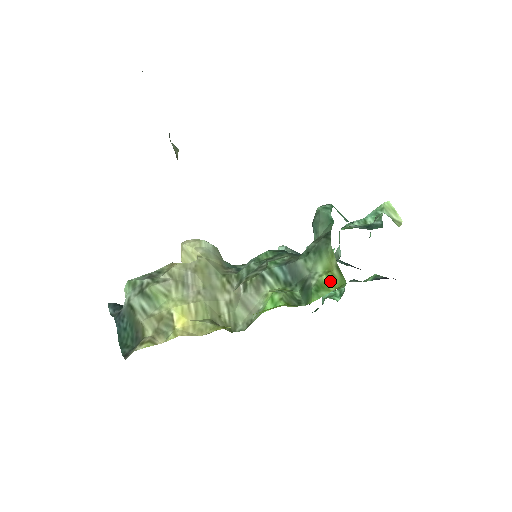
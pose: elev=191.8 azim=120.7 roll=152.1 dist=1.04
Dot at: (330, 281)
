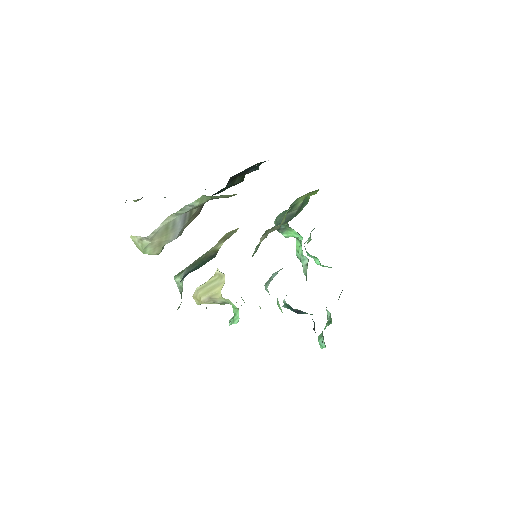
Dot at: (311, 195)
